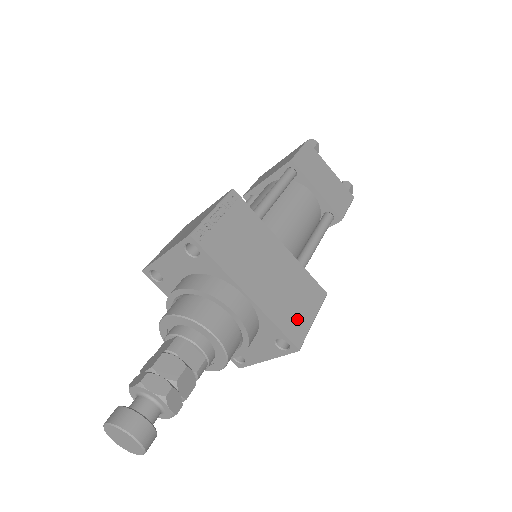
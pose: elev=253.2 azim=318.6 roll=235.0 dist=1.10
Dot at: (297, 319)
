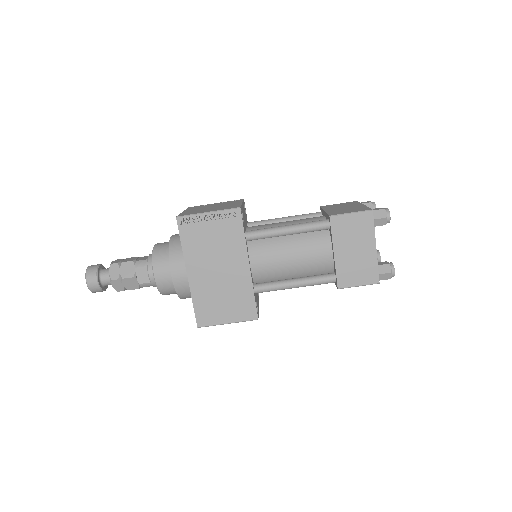
Dot at: (214, 313)
